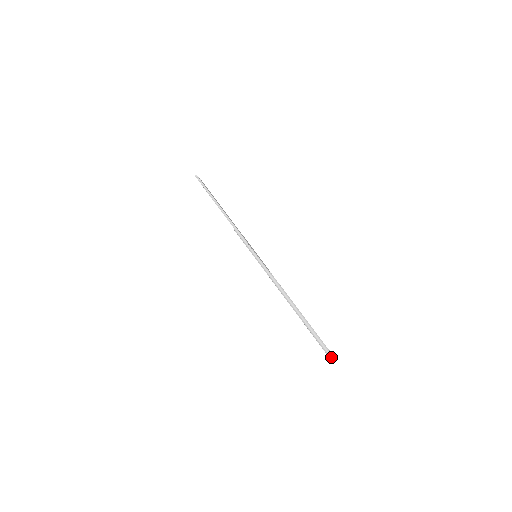
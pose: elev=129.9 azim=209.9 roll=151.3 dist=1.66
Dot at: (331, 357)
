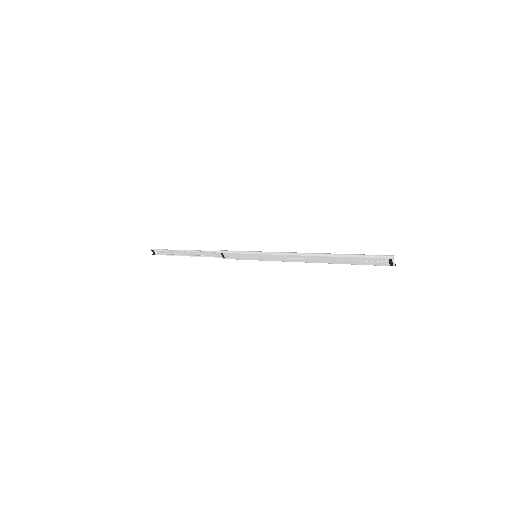
Dot at: (394, 264)
